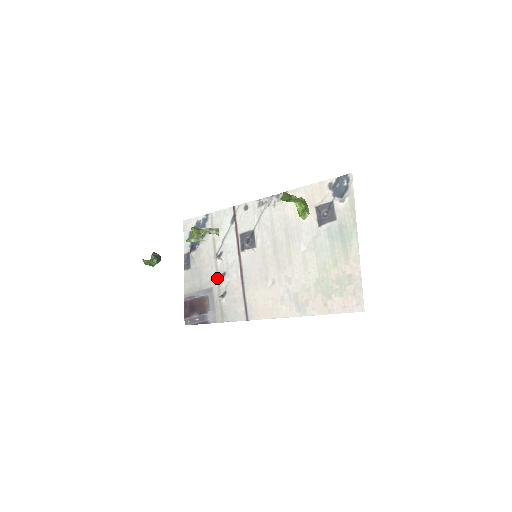
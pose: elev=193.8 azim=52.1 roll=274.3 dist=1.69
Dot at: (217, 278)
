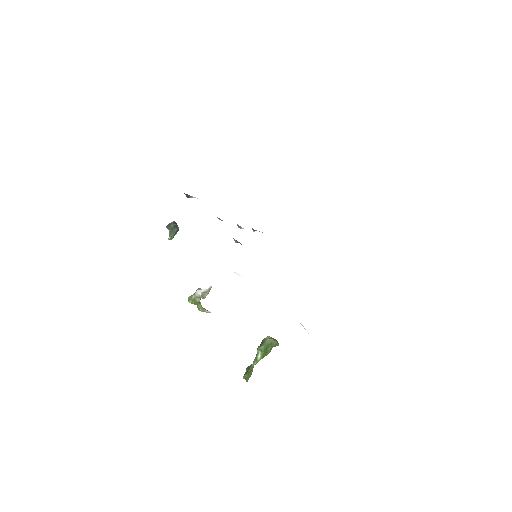
Dot at: occluded
